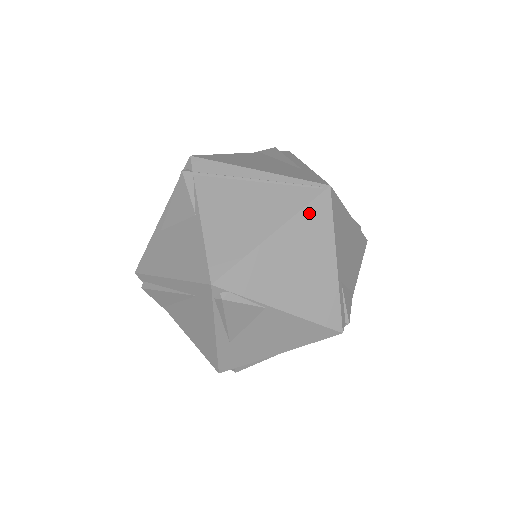
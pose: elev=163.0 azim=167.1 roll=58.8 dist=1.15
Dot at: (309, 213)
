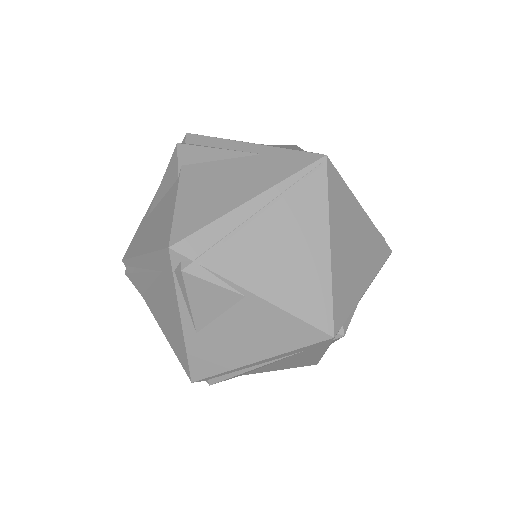
Dot at: (333, 197)
